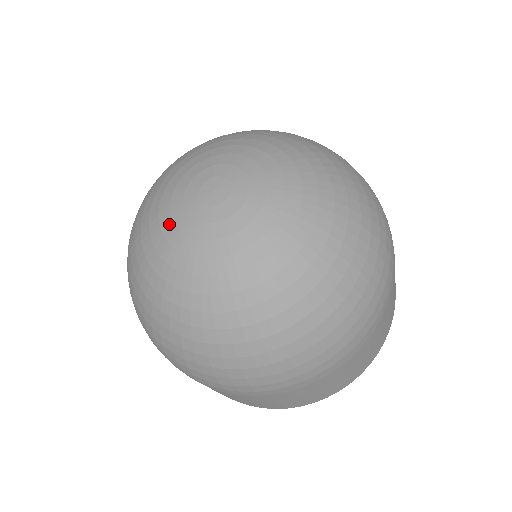
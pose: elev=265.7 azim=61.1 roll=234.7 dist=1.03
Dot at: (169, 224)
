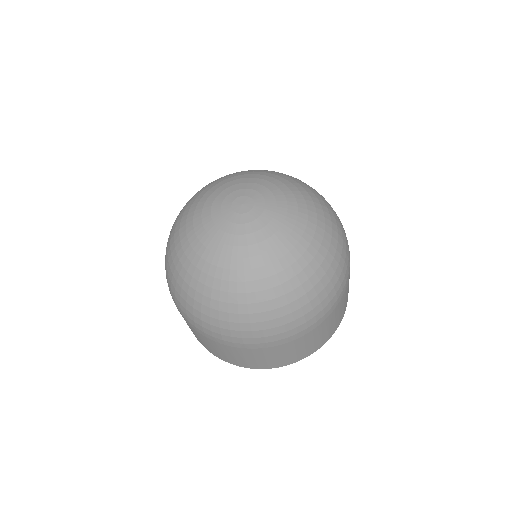
Dot at: (229, 237)
